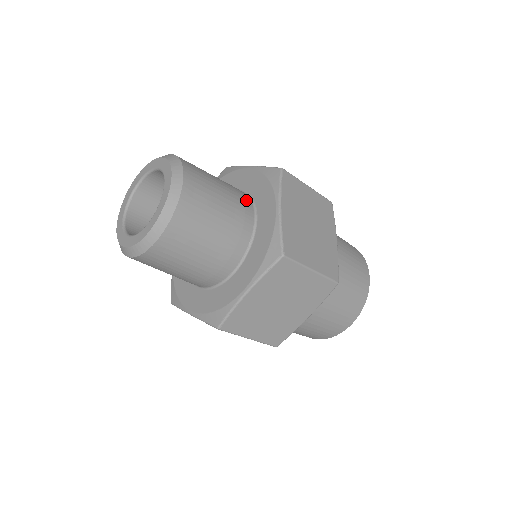
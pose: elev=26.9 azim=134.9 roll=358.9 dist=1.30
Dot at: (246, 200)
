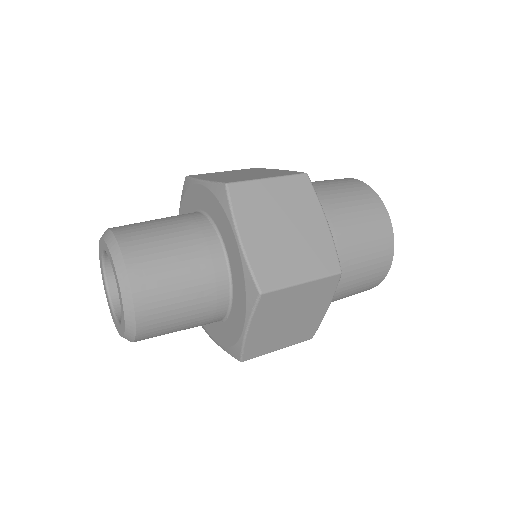
Dot at: occluded
